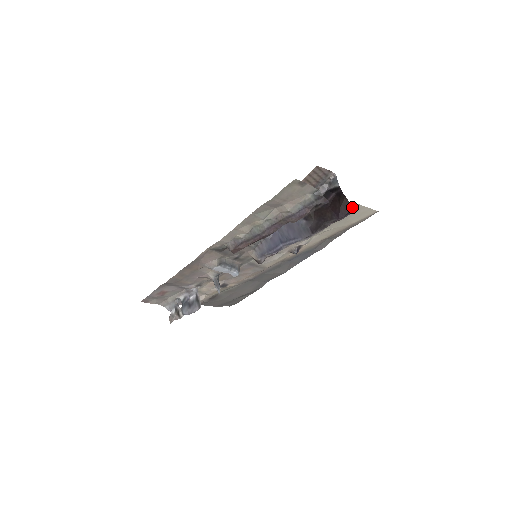
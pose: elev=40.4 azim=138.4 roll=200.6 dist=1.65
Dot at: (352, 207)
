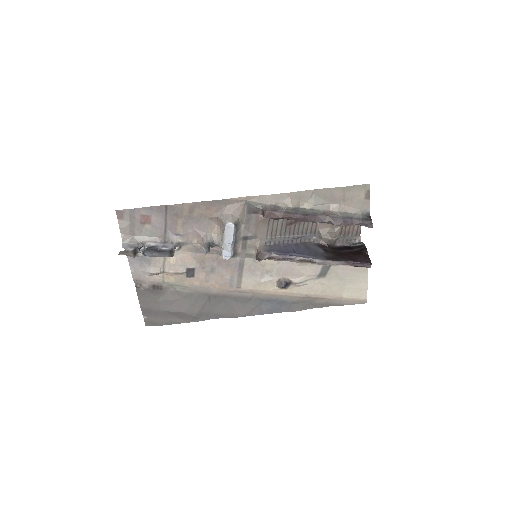
Dot at: (361, 270)
